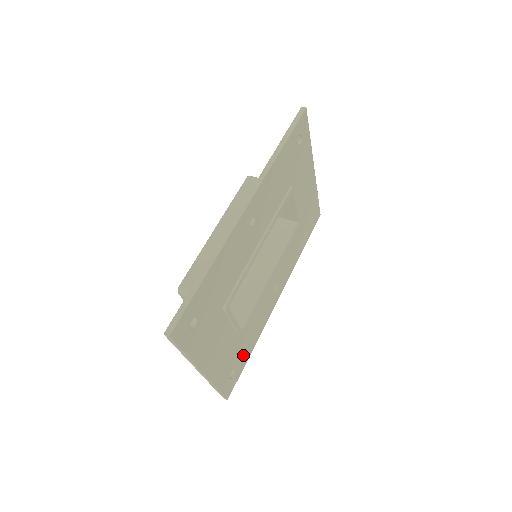
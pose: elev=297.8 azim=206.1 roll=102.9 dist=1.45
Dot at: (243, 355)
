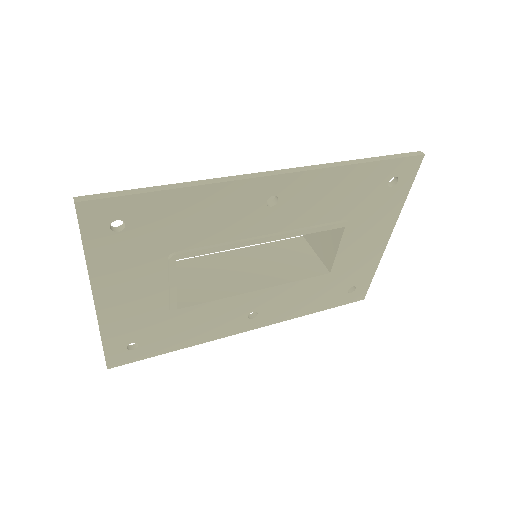
Dot at: (162, 341)
